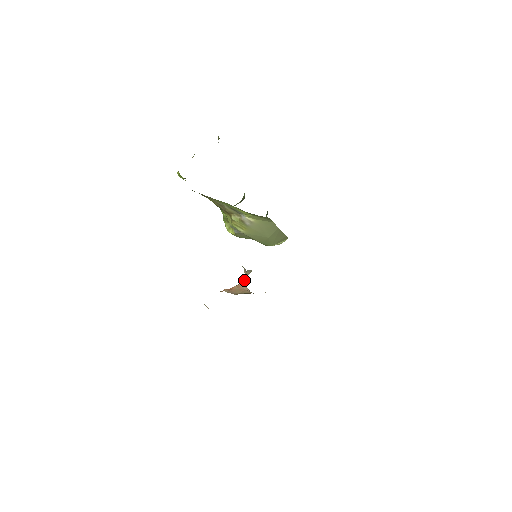
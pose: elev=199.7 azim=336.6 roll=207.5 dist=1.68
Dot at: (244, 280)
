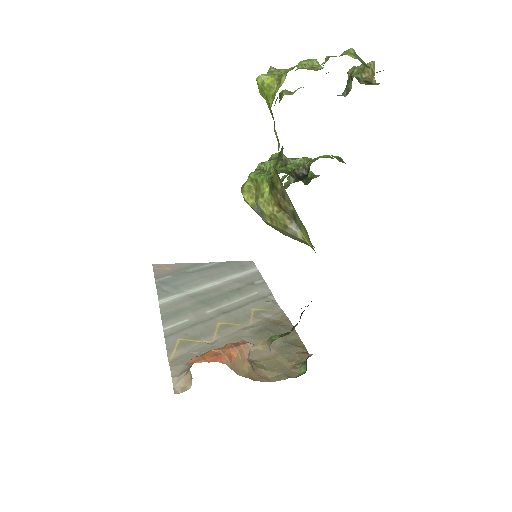
Dot at: (253, 347)
